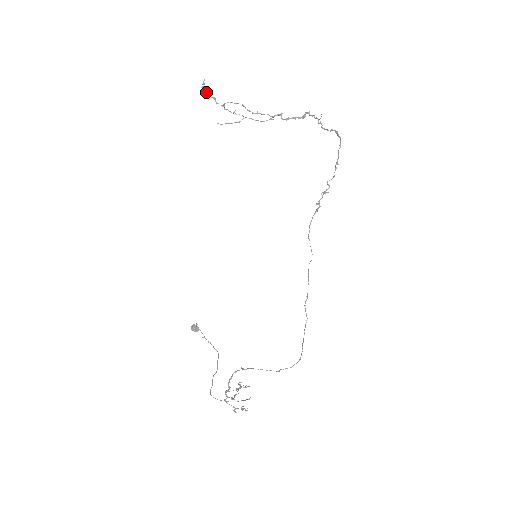
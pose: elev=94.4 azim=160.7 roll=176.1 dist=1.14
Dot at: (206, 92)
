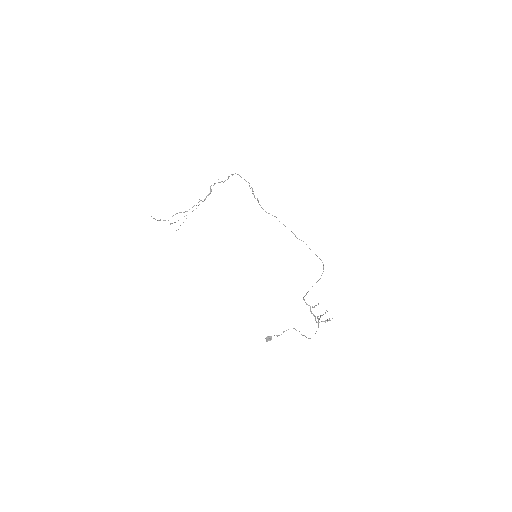
Dot at: occluded
